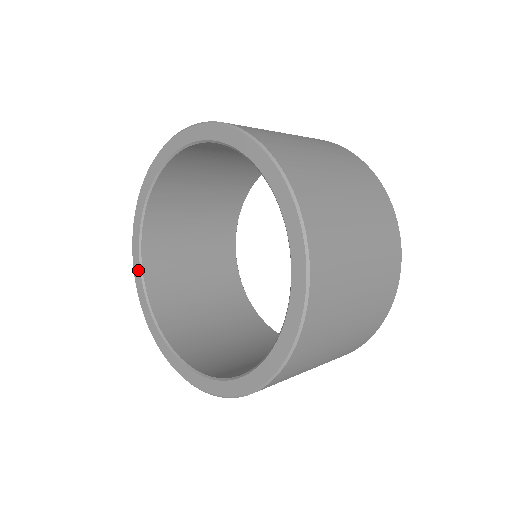
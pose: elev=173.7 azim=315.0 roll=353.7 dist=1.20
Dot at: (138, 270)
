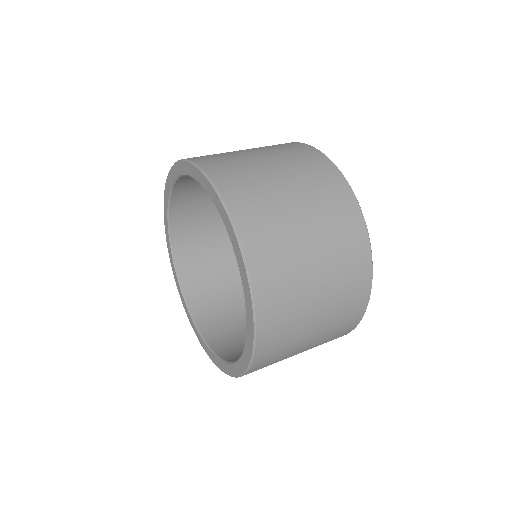
Dot at: (170, 250)
